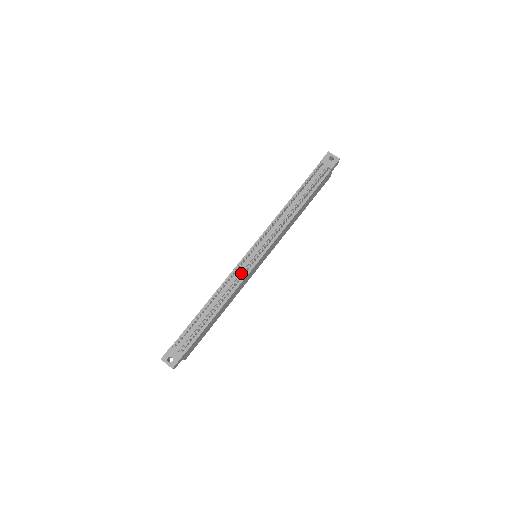
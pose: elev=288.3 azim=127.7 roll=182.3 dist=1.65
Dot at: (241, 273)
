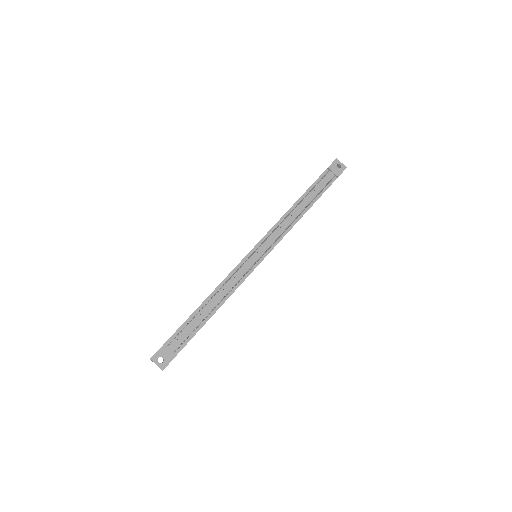
Dot at: (242, 273)
